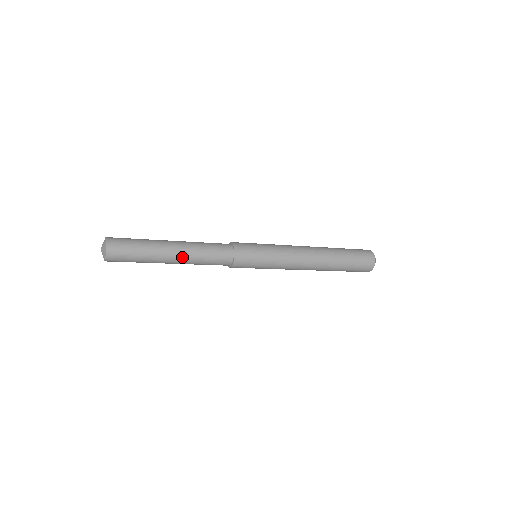
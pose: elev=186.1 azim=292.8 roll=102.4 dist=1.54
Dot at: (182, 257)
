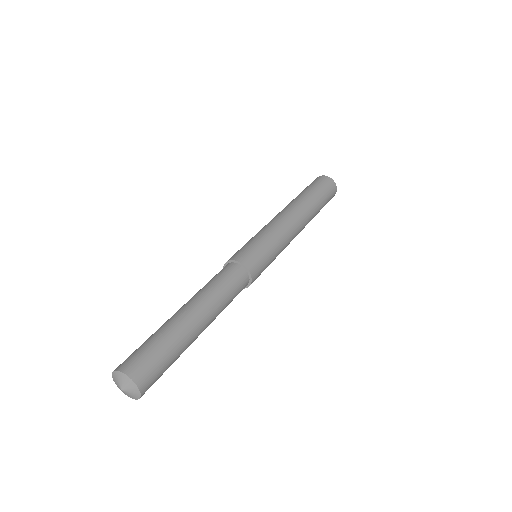
Dot at: (210, 322)
